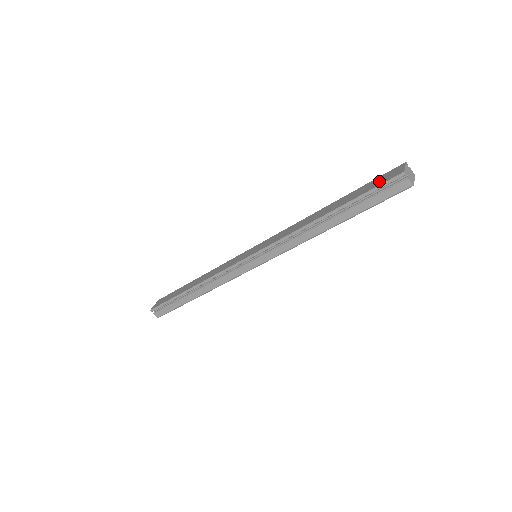
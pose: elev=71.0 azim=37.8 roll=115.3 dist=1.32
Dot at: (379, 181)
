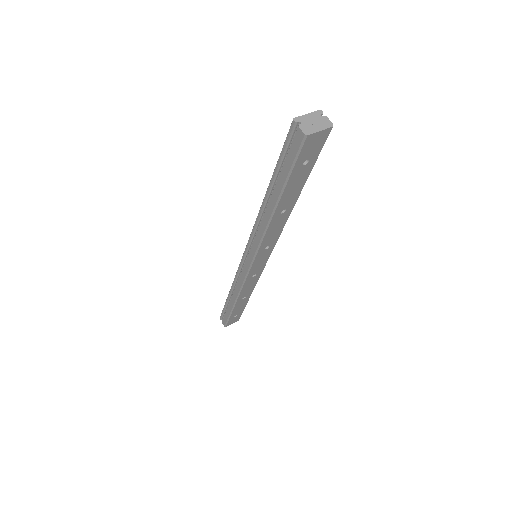
Dot at: occluded
